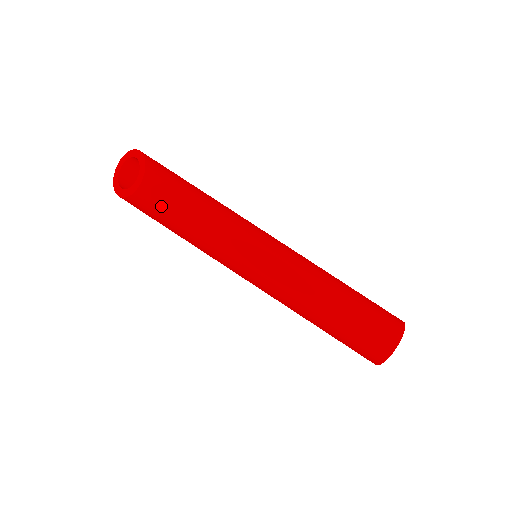
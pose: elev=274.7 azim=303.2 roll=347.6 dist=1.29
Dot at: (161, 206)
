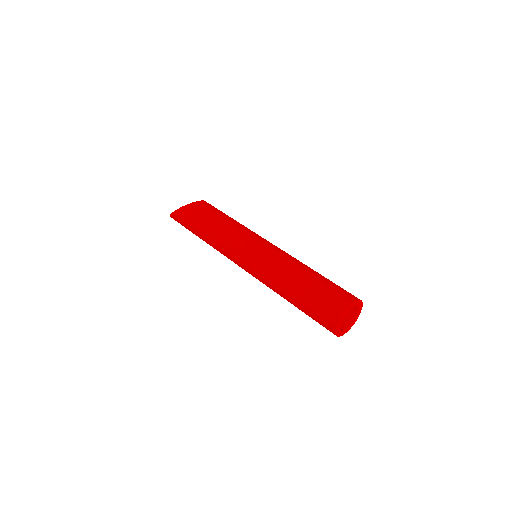
Dot at: (209, 209)
